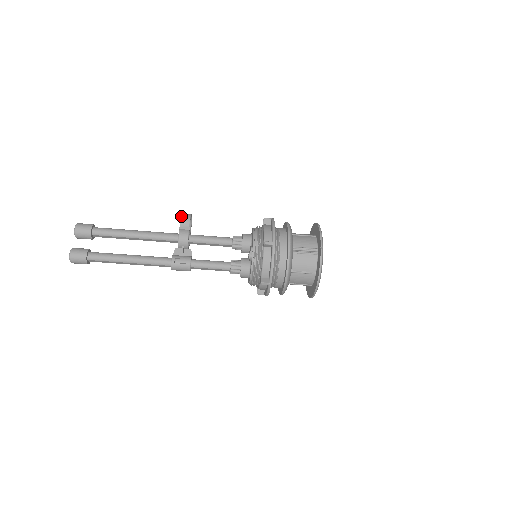
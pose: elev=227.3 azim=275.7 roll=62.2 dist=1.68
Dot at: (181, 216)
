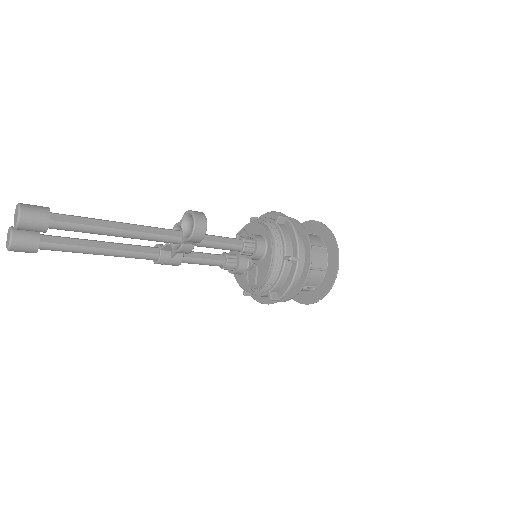
Dot at: (192, 236)
